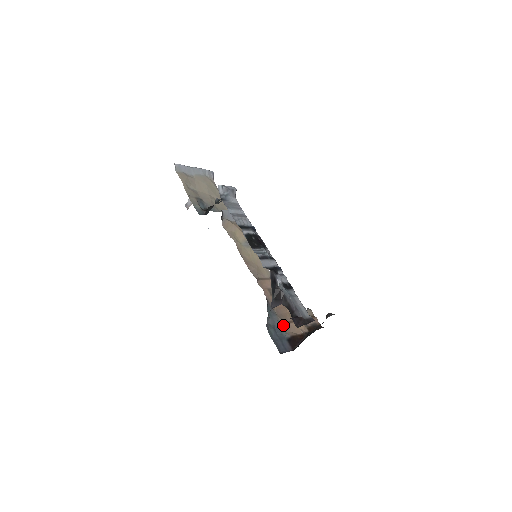
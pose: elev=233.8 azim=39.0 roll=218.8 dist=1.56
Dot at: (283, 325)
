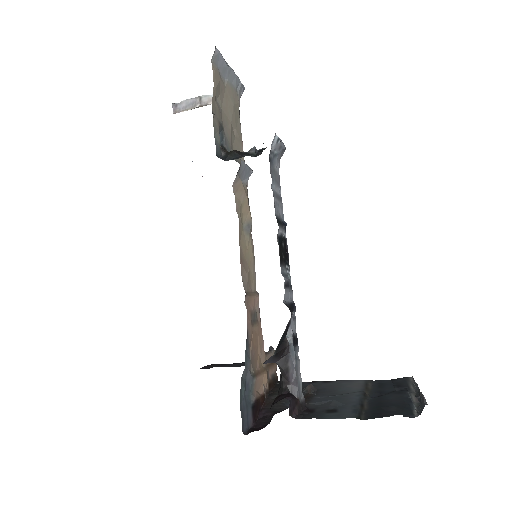
Dot at: (253, 379)
